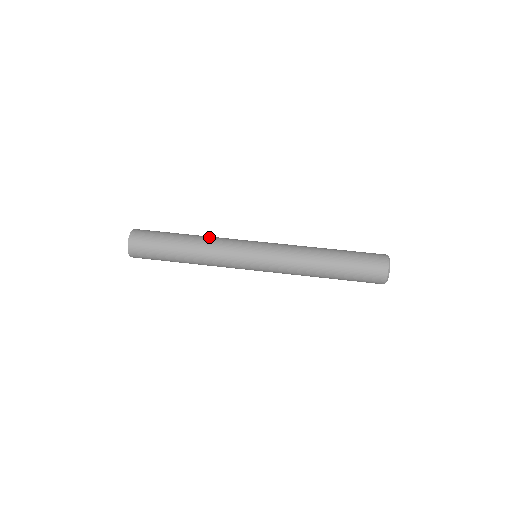
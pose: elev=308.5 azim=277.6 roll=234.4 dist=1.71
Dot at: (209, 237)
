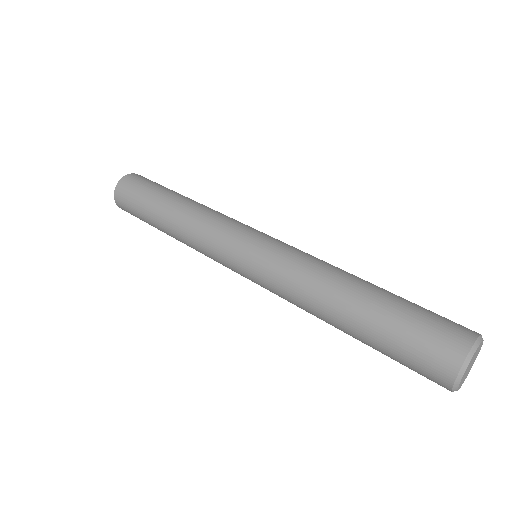
Dot at: occluded
